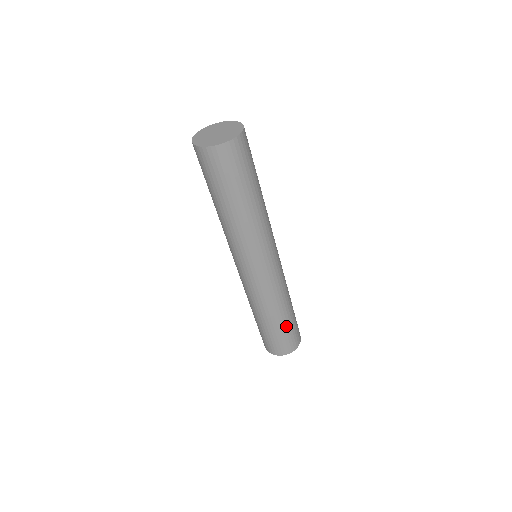
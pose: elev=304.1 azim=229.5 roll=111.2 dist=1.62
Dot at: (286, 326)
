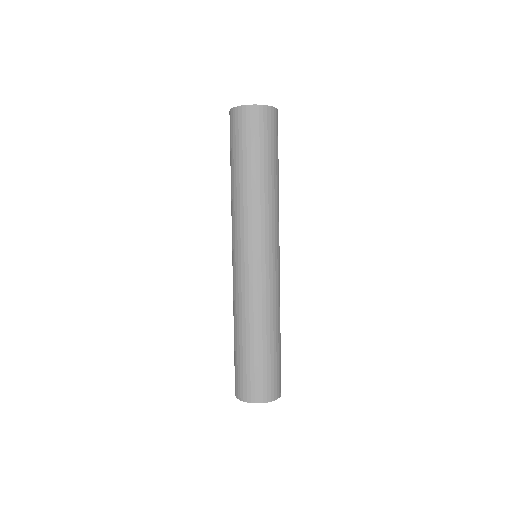
Dot at: (257, 356)
